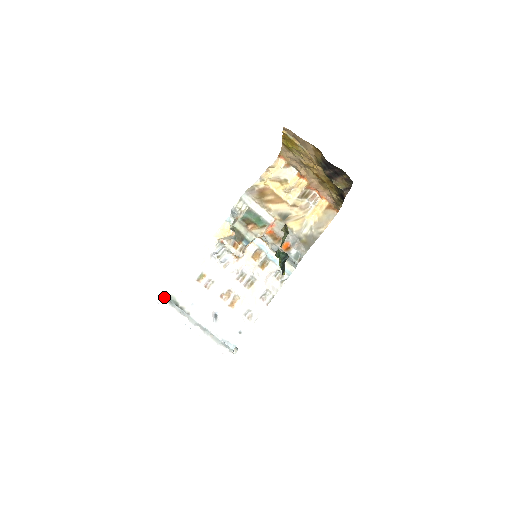
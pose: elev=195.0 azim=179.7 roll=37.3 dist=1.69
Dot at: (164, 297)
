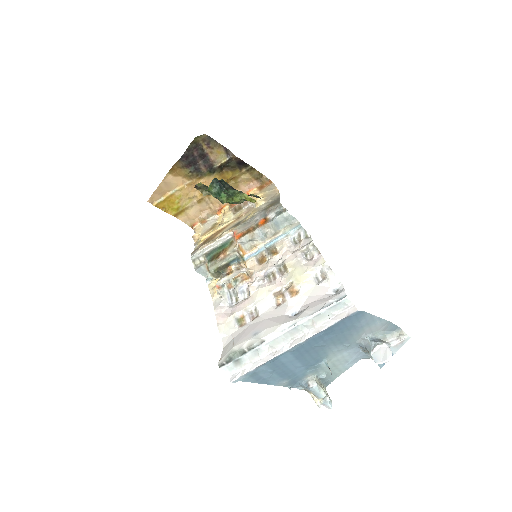
Dot at: (228, 369)
